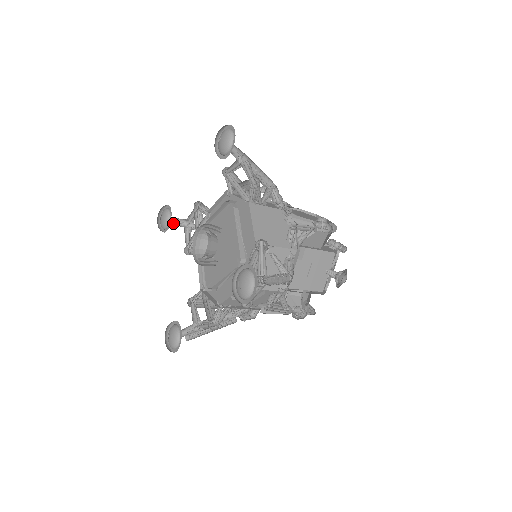
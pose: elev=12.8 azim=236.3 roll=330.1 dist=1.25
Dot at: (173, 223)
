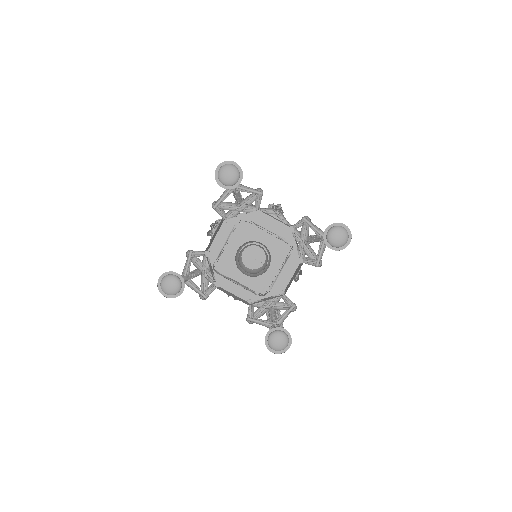
Dot at: occluded
